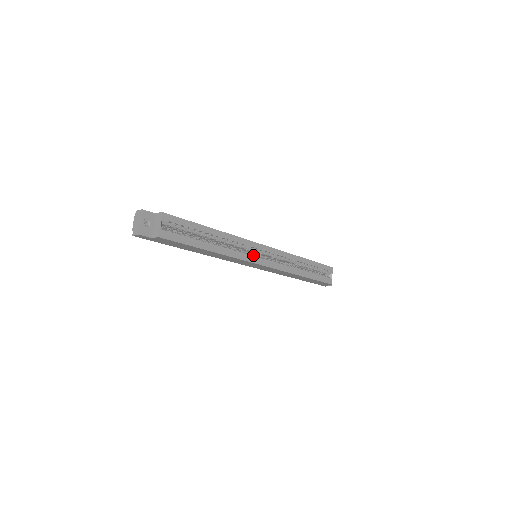
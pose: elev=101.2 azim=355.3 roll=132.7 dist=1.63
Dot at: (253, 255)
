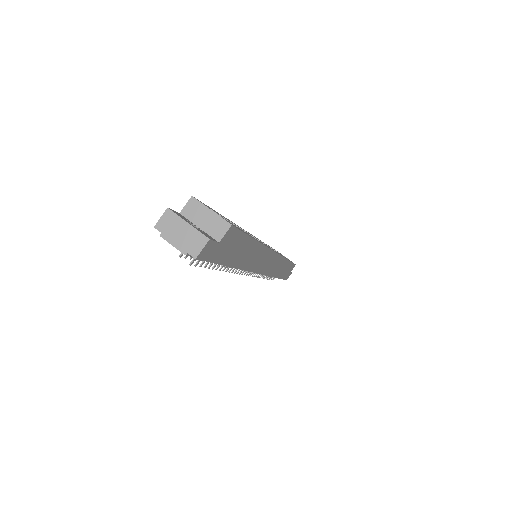
Dot at: occluded
